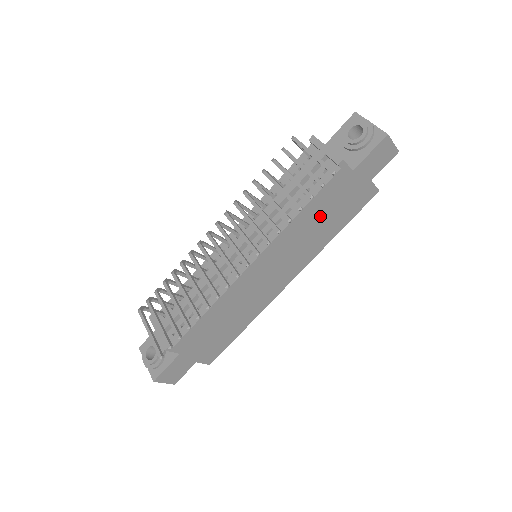
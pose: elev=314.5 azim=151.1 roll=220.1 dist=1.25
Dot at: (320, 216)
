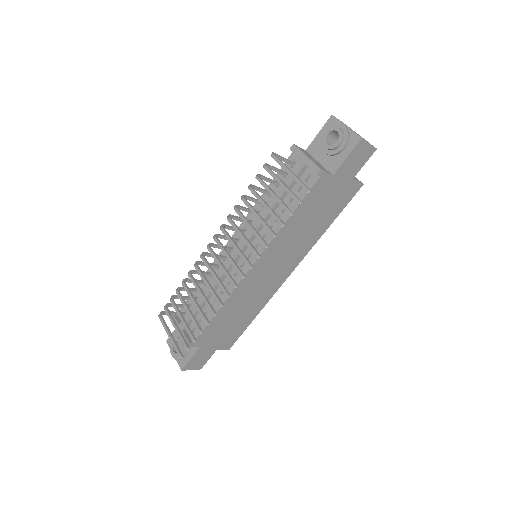
Dot at: (308, 218)
